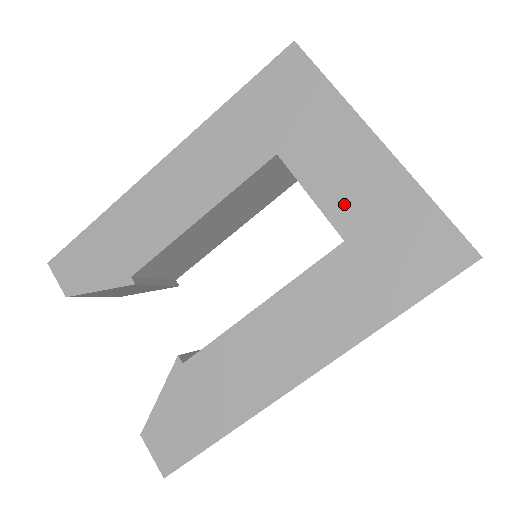
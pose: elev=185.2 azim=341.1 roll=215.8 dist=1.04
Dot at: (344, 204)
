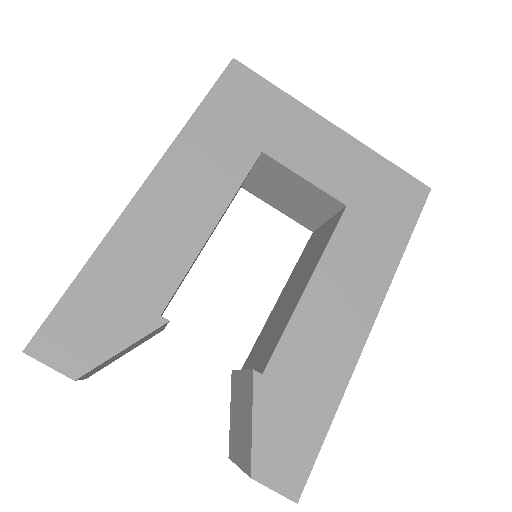
Dot at: (333, 178)
